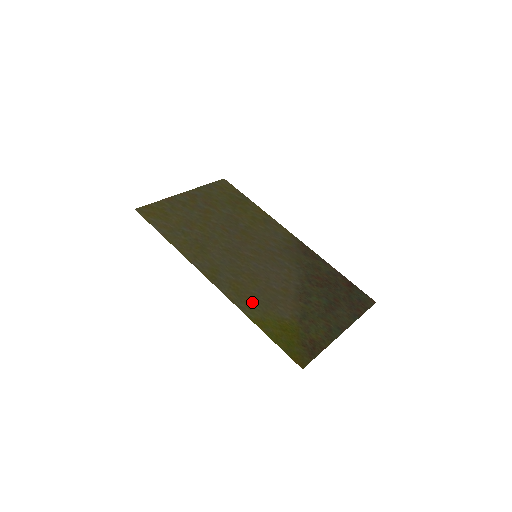
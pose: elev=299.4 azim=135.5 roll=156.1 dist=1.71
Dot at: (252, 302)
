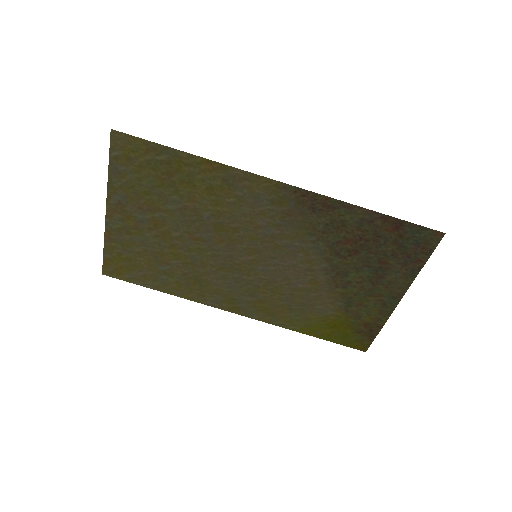
Dot at: (287, 315)
